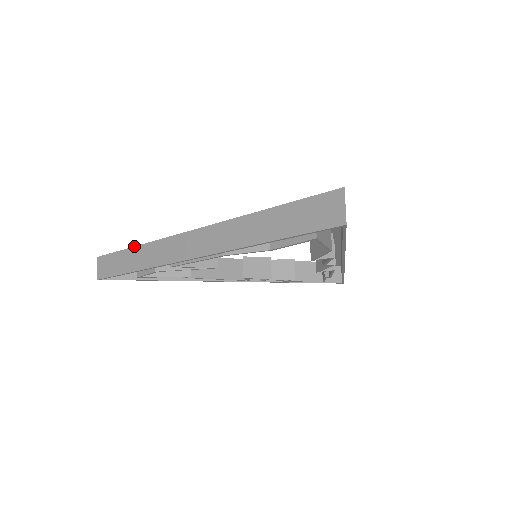
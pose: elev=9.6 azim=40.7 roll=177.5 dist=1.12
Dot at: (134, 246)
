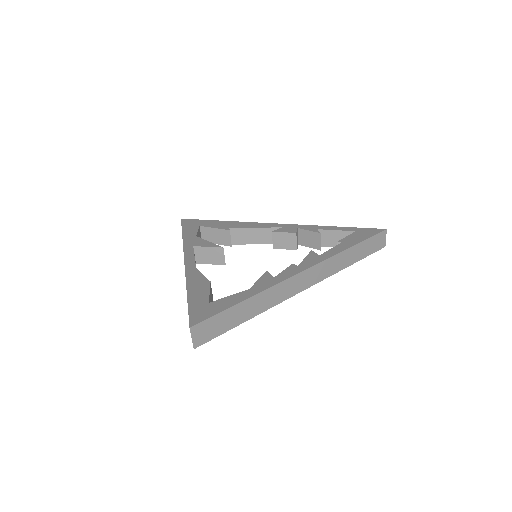
Dot at: (182, 235)
